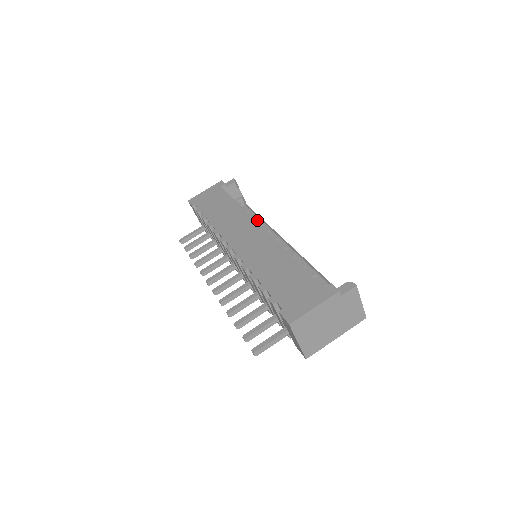
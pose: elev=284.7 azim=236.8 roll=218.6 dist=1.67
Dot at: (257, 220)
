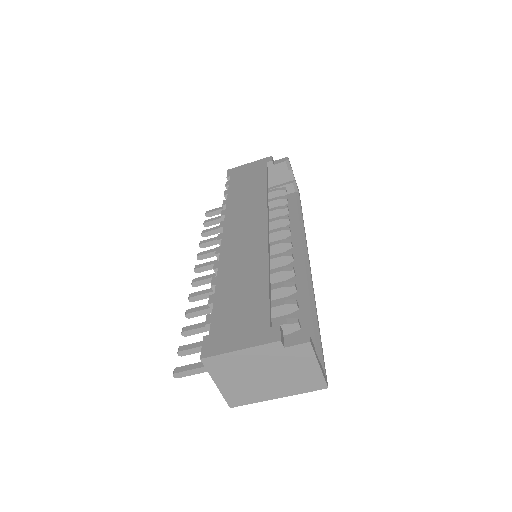
Dot at: (294, 213)
